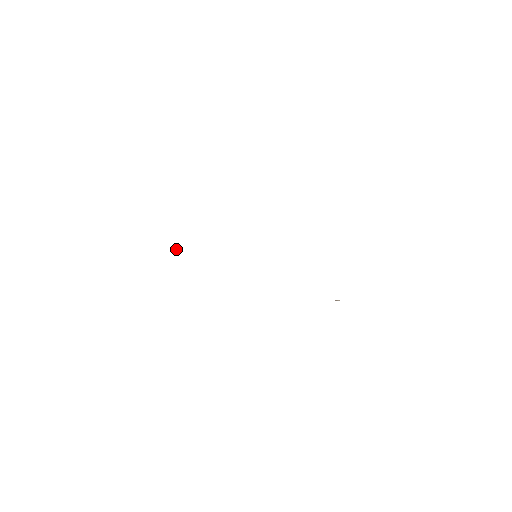
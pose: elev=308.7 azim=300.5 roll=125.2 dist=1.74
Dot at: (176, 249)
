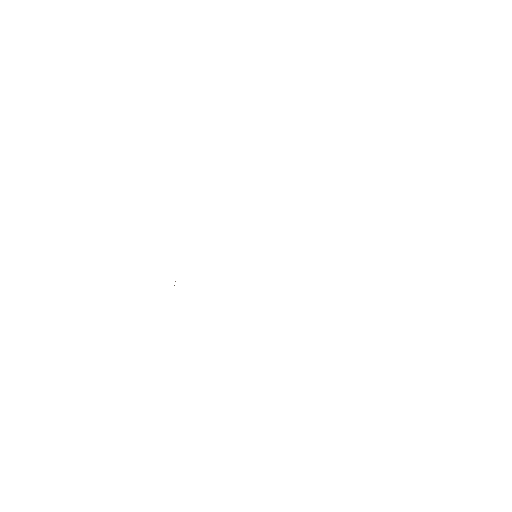
Dot at: occluded
